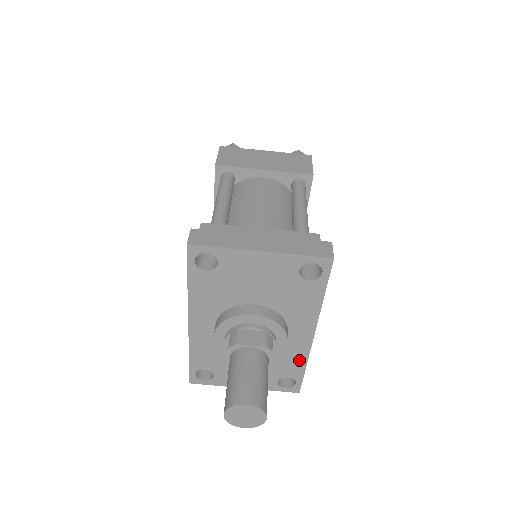
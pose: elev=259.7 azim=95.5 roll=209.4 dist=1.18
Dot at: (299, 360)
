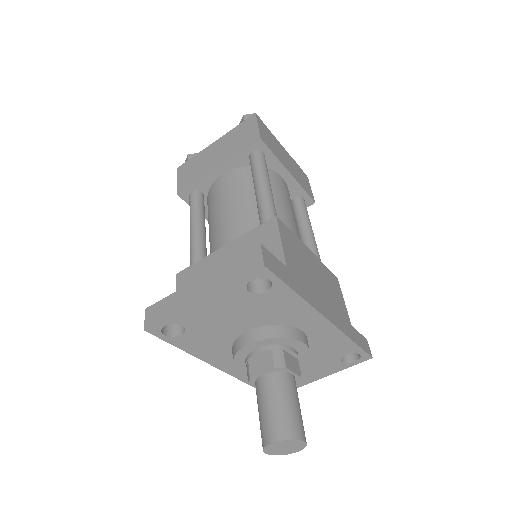
Dot at: (339, 340)
